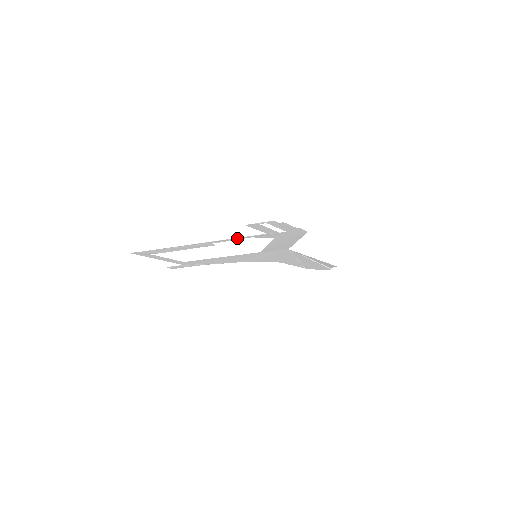
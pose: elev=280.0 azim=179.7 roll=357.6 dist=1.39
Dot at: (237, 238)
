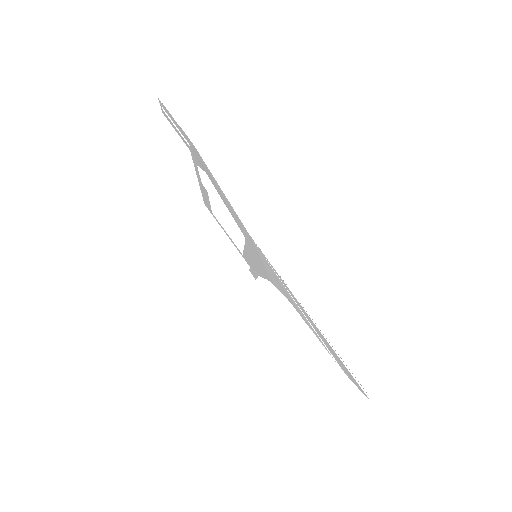
Dot at: (195, 166)
